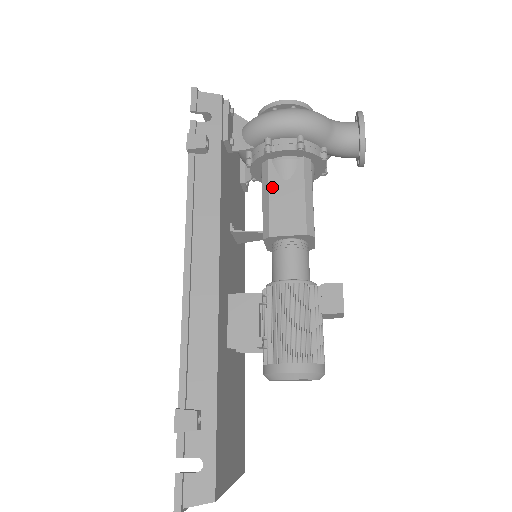
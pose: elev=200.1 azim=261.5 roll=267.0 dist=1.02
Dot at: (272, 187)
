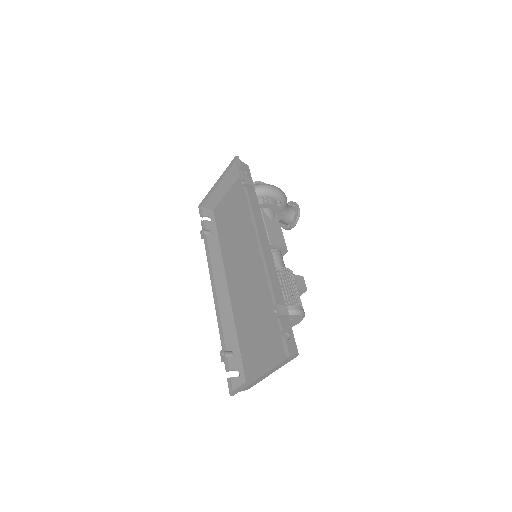
Dot at: (266, 221)
